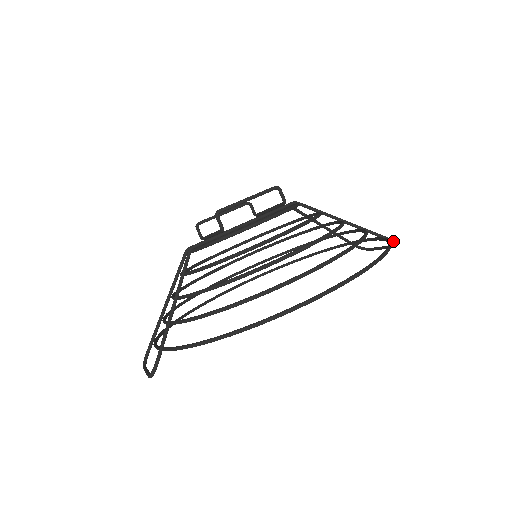
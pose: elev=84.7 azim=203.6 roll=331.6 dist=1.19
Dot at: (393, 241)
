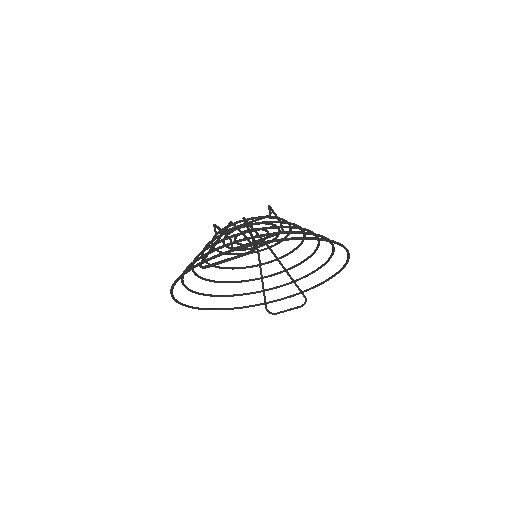
Dot at: (306, 298)
